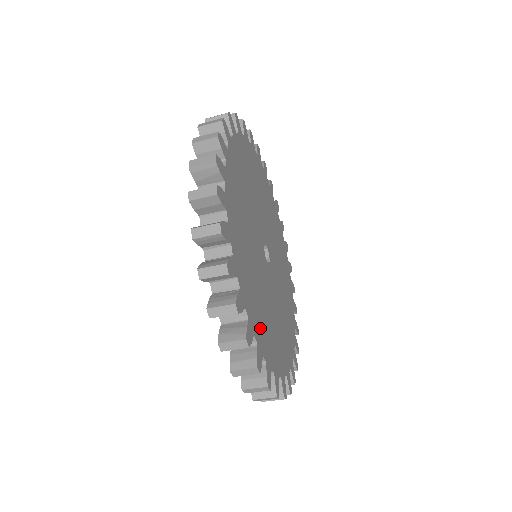
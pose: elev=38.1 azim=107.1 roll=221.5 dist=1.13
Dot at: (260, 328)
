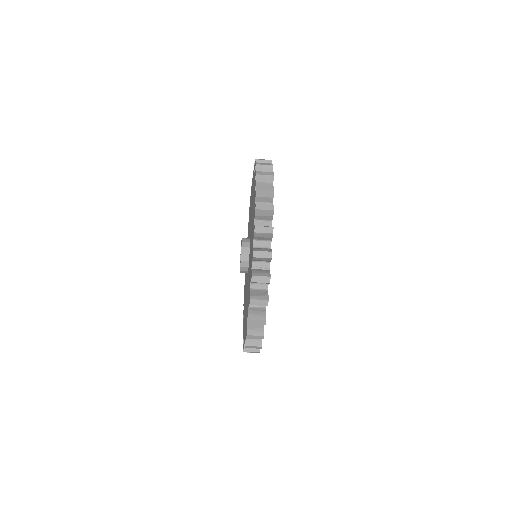
Dot at: occluded
